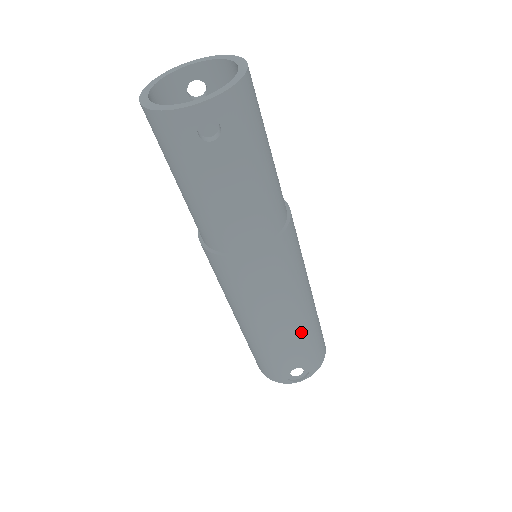
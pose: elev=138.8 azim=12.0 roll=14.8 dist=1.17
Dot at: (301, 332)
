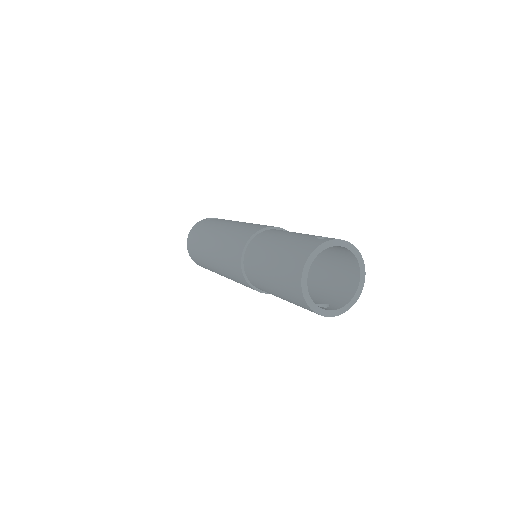
Dot at: occluded
